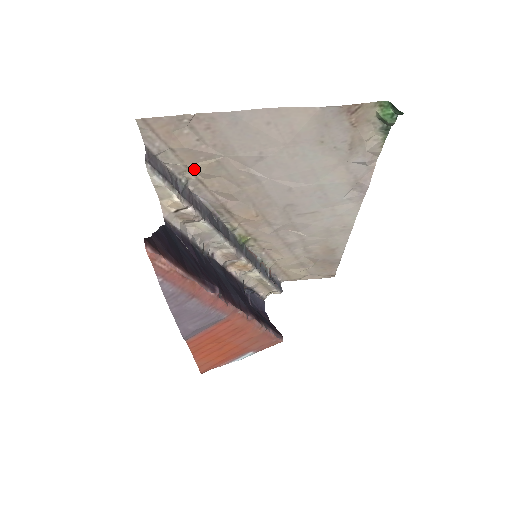
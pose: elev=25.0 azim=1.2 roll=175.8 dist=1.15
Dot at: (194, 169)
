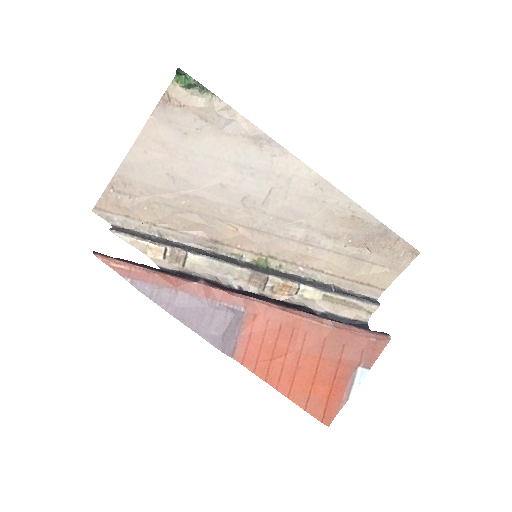
Dot at: (152, 221)
